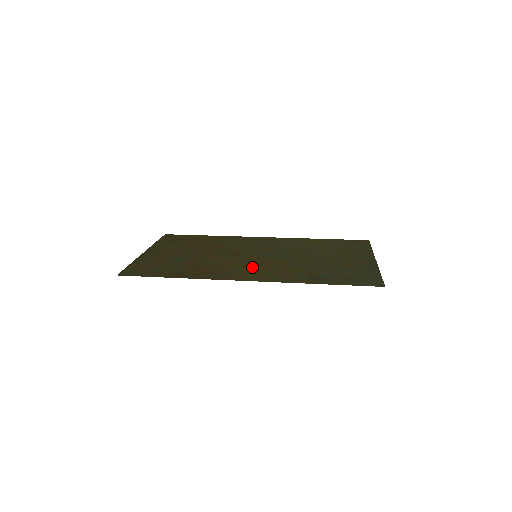
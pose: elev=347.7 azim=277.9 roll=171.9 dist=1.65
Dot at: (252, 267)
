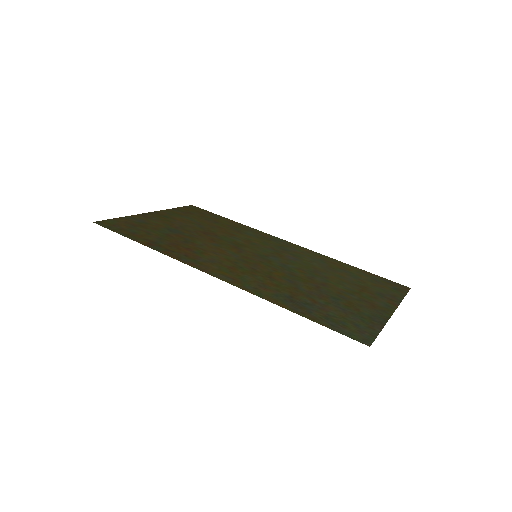
Dot at: (236, 264)
